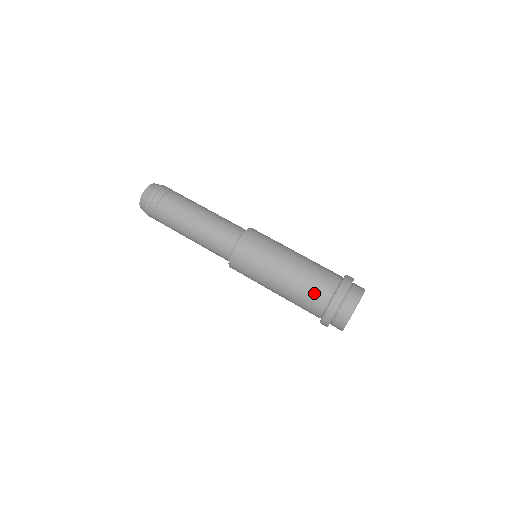
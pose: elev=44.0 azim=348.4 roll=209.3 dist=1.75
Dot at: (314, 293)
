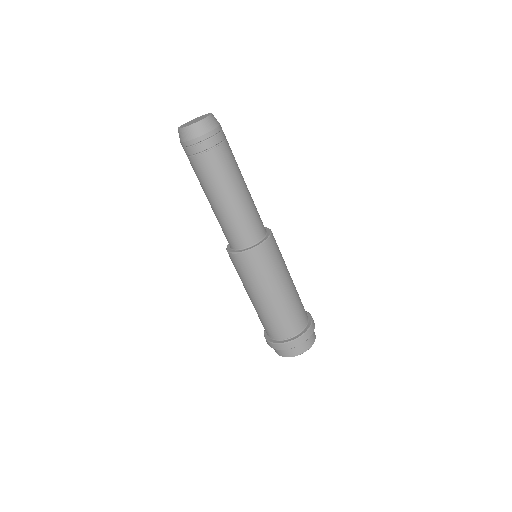
Dot at: (279, 328)
